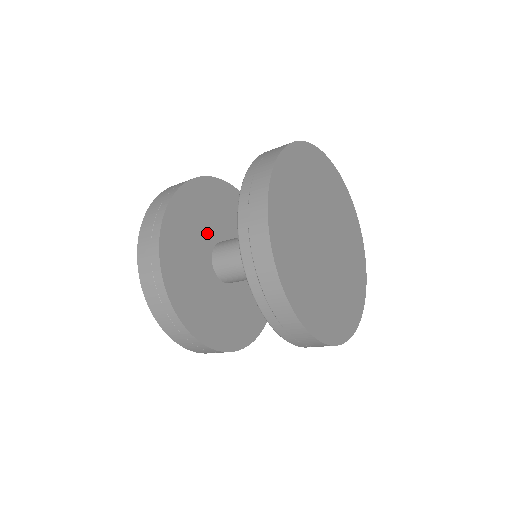
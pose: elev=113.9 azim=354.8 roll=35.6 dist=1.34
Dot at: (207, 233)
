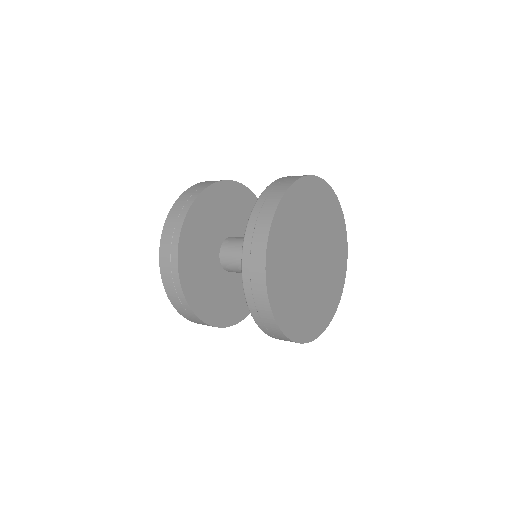
Dot at: (216, 233)
